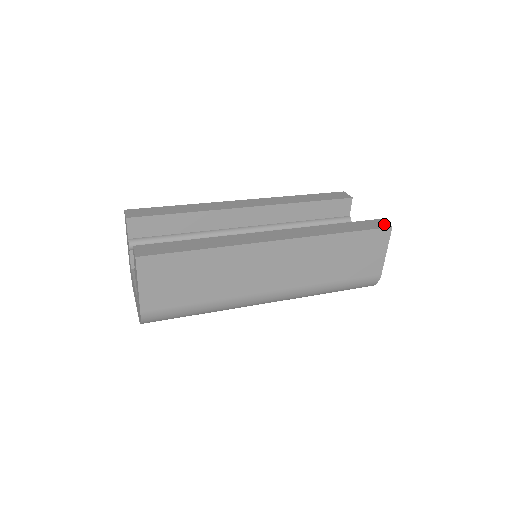
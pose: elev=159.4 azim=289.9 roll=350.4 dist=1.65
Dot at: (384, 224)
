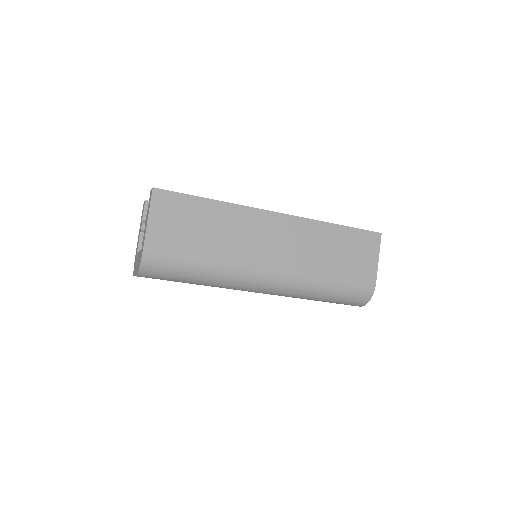
Dot at: occluded
